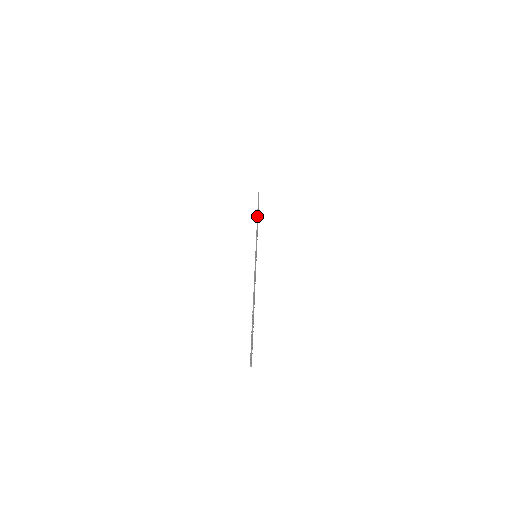
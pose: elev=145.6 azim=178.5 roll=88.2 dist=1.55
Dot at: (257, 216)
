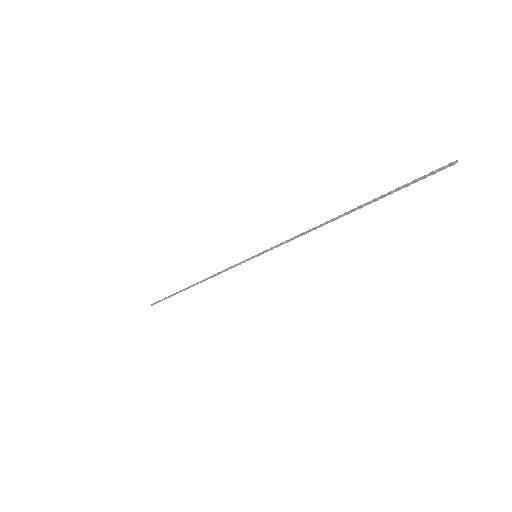
Dot at: occluded
